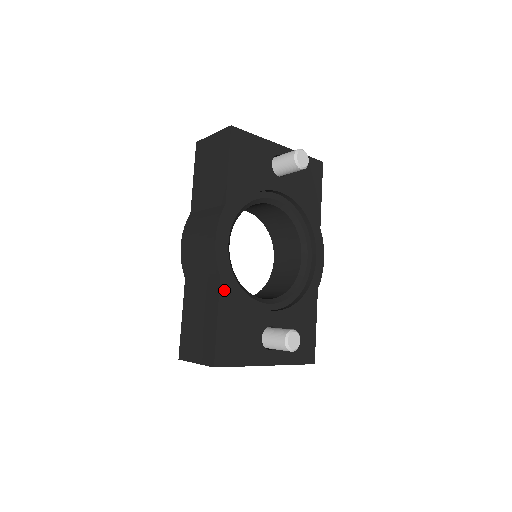
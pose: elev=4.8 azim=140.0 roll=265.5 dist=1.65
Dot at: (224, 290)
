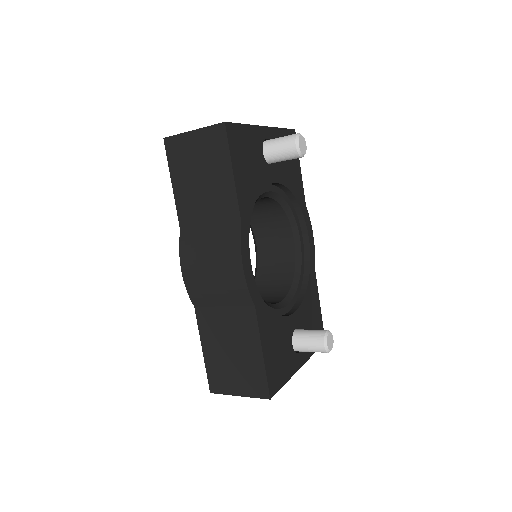
Dot at: (260, 318)
